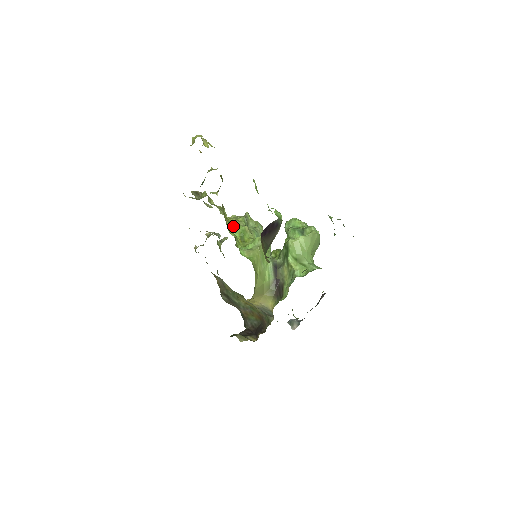
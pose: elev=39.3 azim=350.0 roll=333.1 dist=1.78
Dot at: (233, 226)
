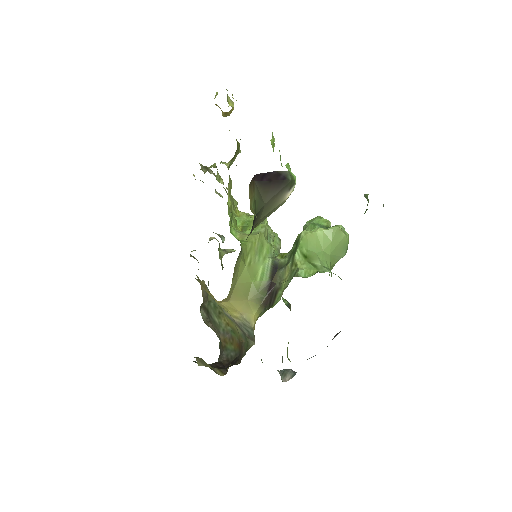
Dot at: occluded
